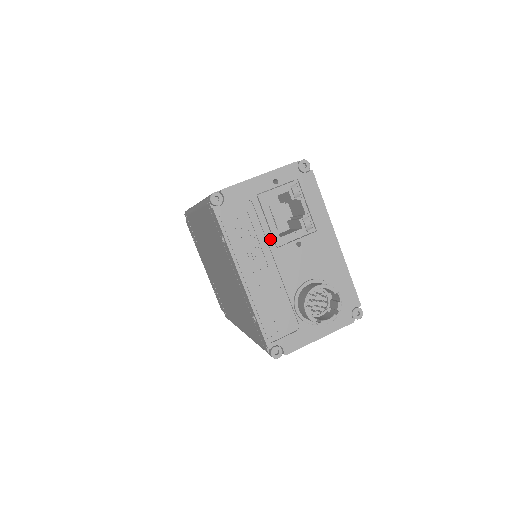
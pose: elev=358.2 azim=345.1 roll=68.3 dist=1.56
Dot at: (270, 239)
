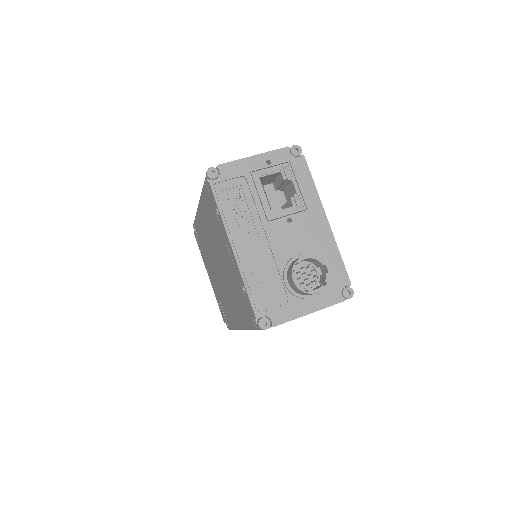
Dot at: (262, 213)
